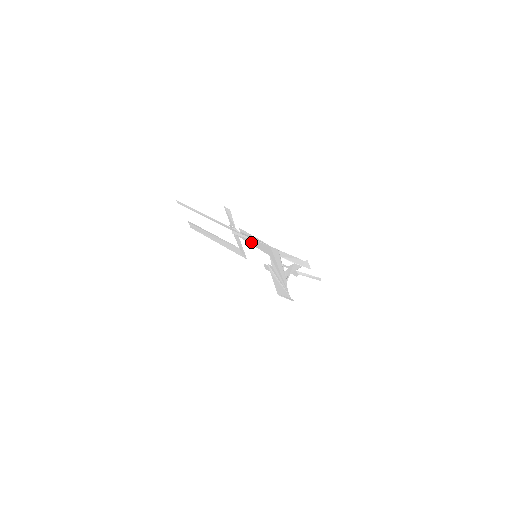
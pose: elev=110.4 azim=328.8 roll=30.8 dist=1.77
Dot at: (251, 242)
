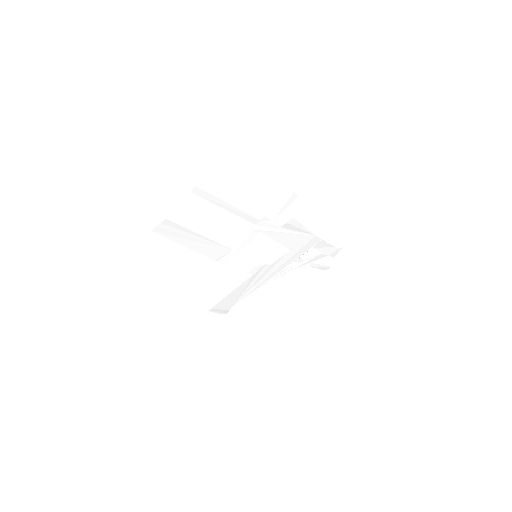
Dot at: (279, 236)
